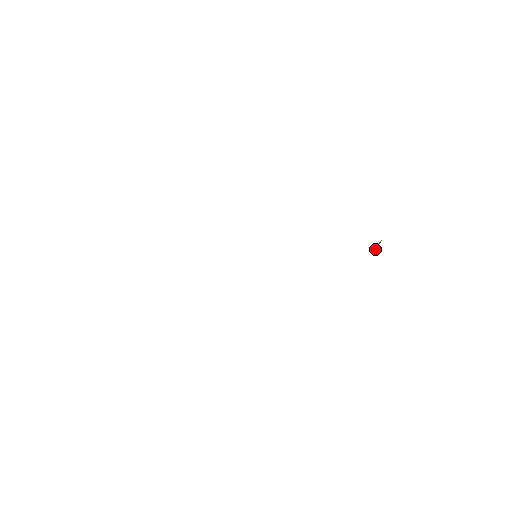
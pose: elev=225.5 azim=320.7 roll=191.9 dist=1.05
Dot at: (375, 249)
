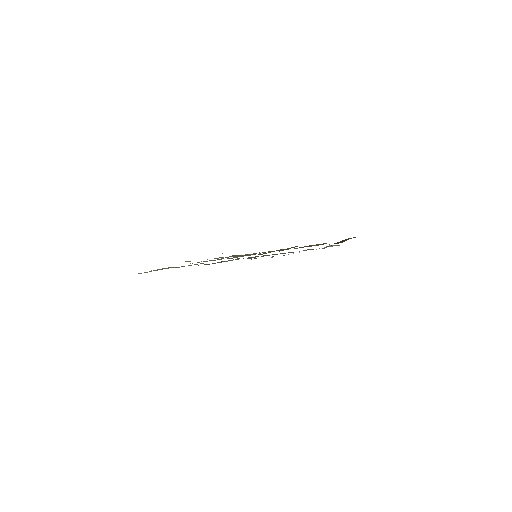
Dot at: occluded
